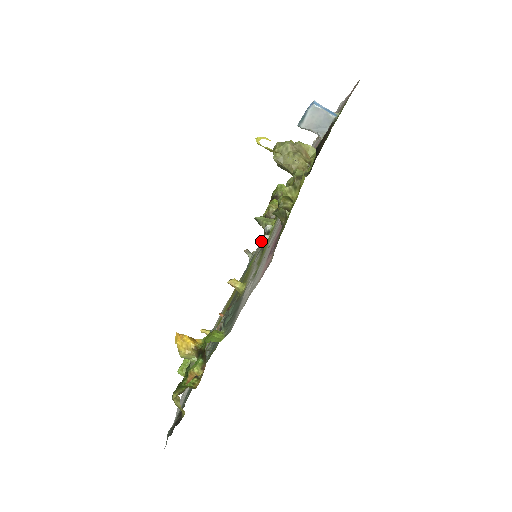
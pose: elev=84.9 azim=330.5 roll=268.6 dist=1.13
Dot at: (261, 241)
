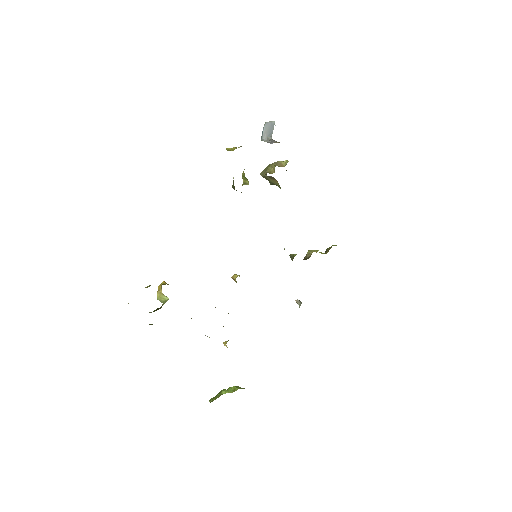
Dot at: occluded
